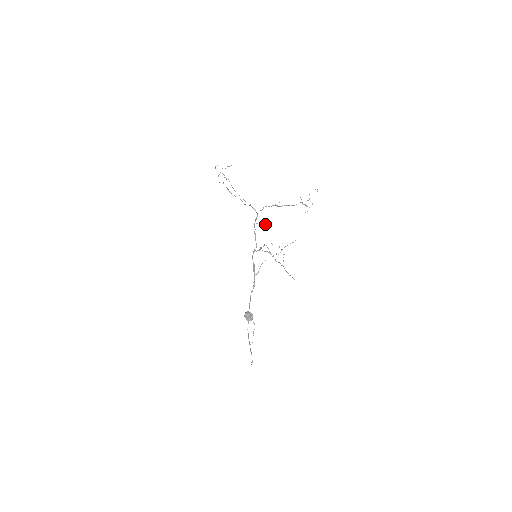
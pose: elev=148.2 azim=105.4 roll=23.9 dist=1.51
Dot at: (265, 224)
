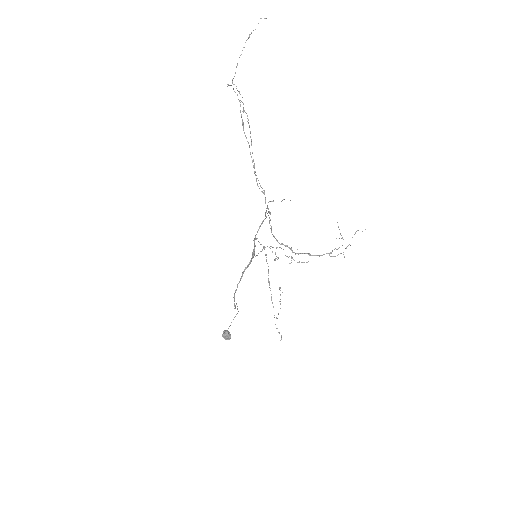
Dot at: occluded
